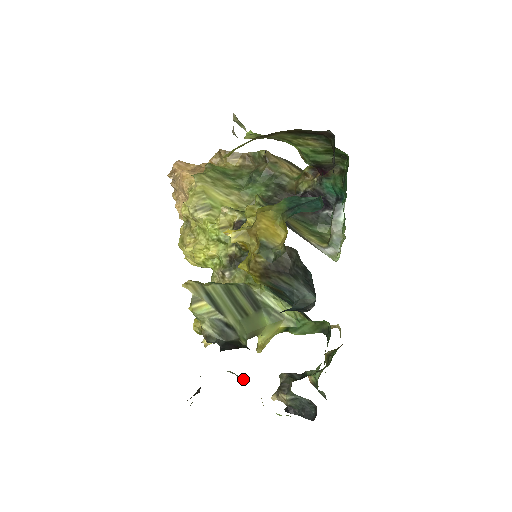
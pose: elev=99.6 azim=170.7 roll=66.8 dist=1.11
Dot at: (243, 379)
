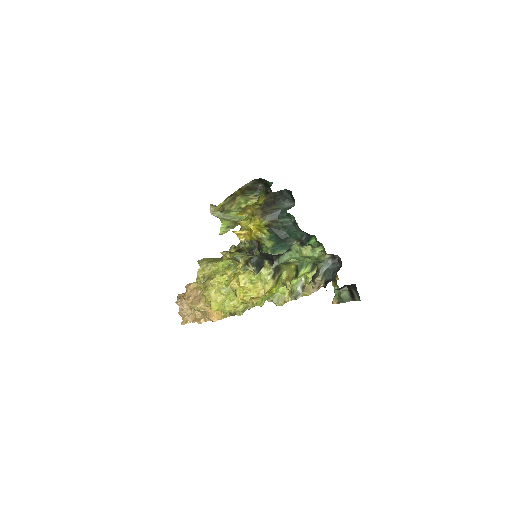
Dot at: (284, 256)
